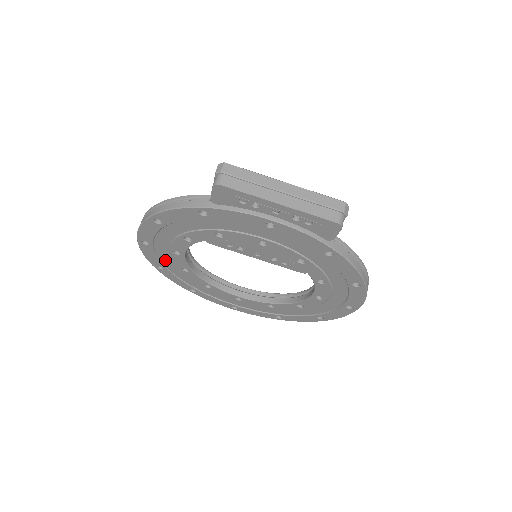
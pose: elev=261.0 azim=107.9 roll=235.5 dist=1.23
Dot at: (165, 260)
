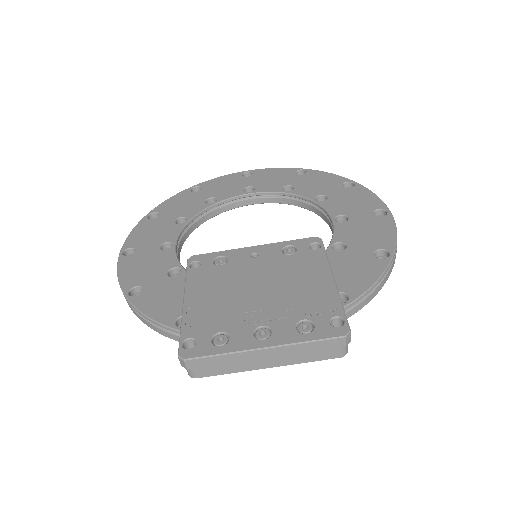
Dot at: occluded
